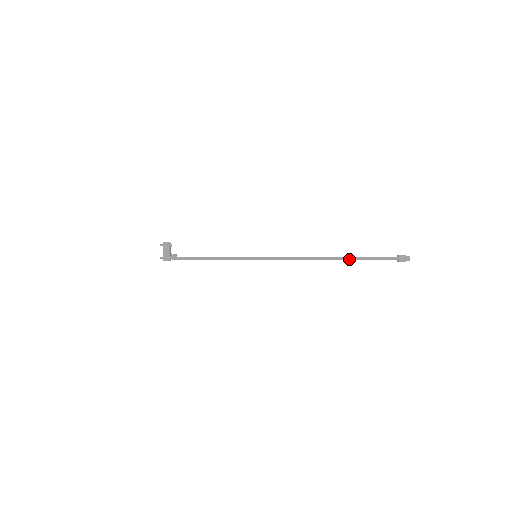
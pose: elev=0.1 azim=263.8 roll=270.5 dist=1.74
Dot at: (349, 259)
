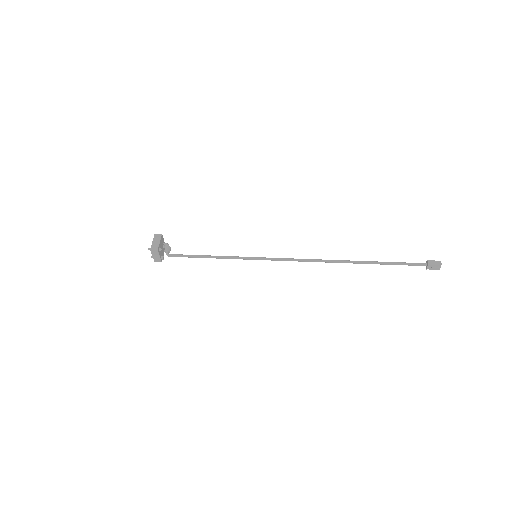
Dot at: (365, 263)
